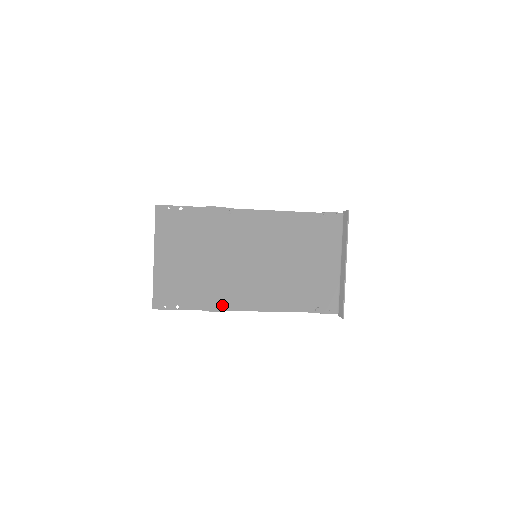
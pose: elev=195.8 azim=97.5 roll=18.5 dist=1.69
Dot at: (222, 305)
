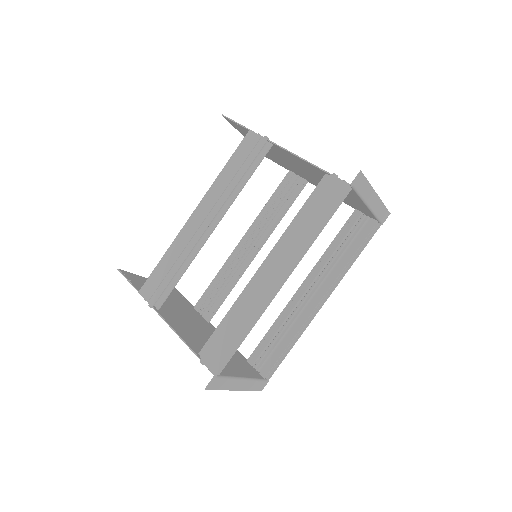
Dot at: (201, 317)
